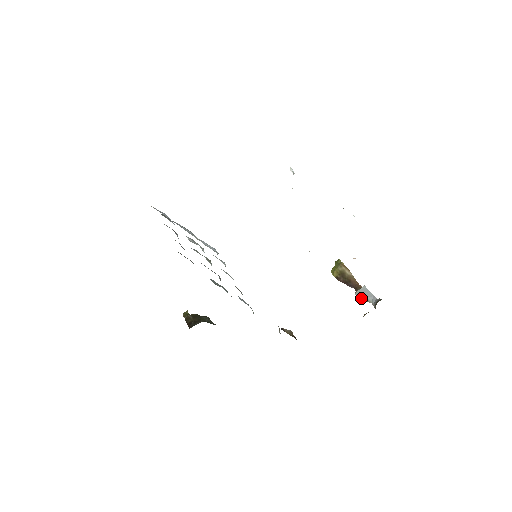
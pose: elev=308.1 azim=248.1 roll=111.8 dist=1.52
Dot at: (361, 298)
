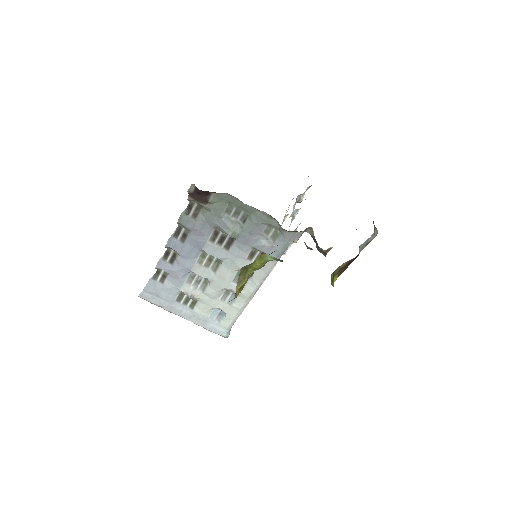
Dot at: (365, 246)
